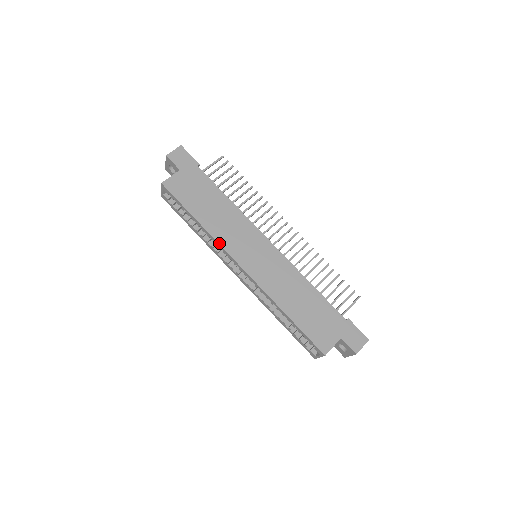
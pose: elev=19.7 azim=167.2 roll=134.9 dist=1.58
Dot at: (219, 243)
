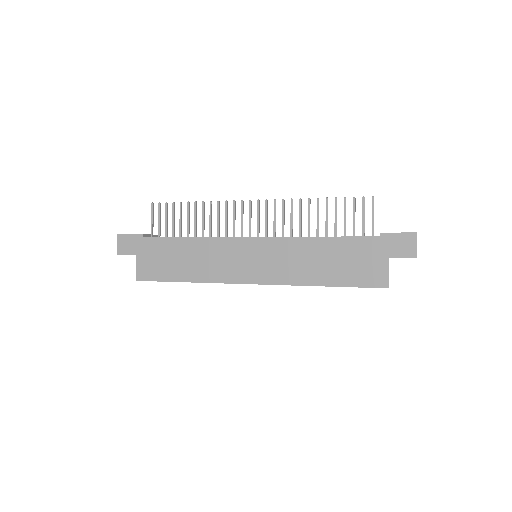
Dot at: occluded
